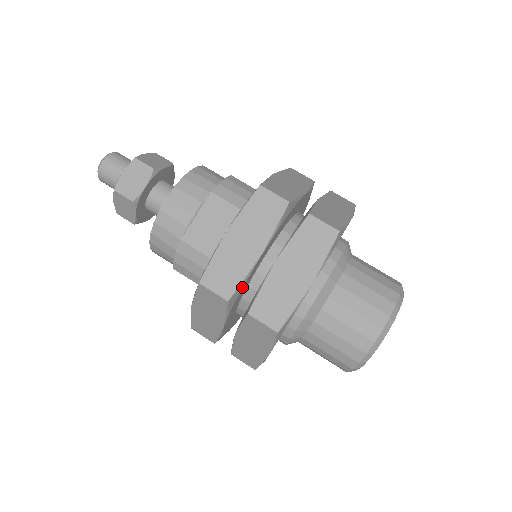
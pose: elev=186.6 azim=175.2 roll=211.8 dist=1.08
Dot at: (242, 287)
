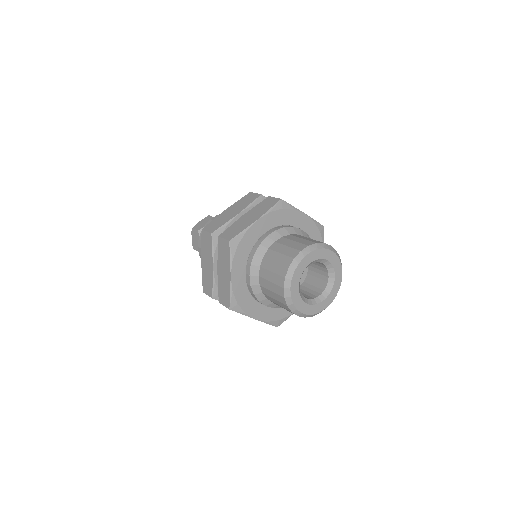
Dot at: (217, 288)
